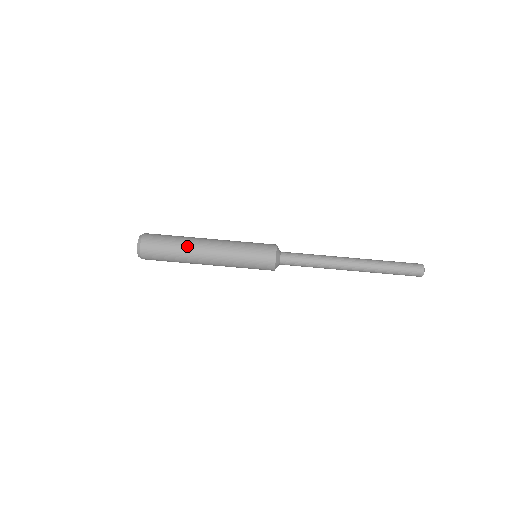
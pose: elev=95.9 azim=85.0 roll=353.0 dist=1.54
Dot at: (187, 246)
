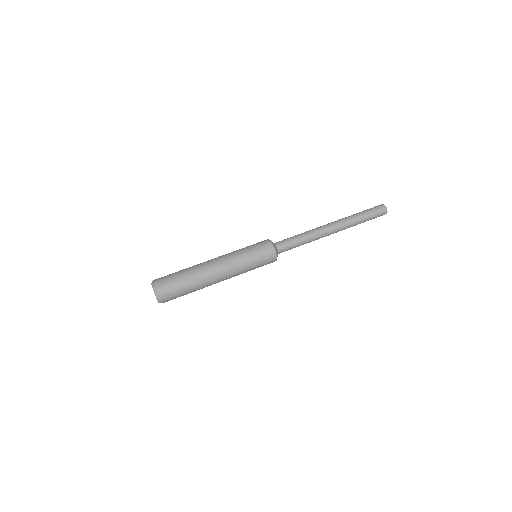
Dot at: (197, 271)
